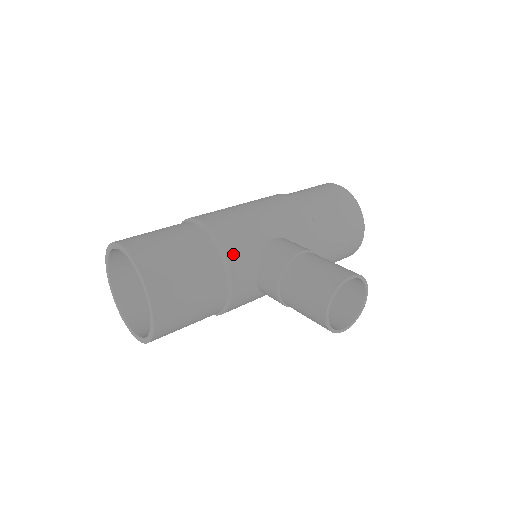
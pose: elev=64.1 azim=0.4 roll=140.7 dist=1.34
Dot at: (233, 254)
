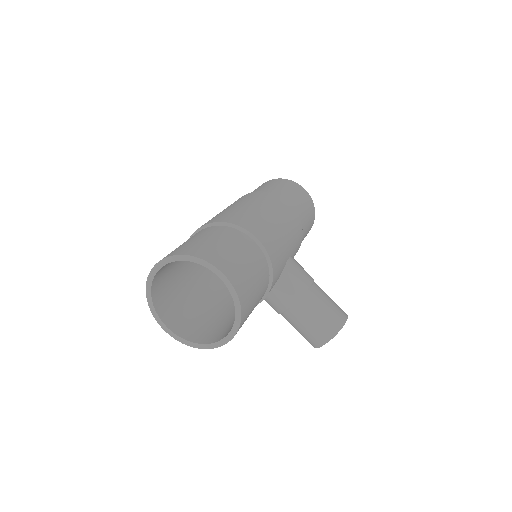
Dot at: (275, 278)
